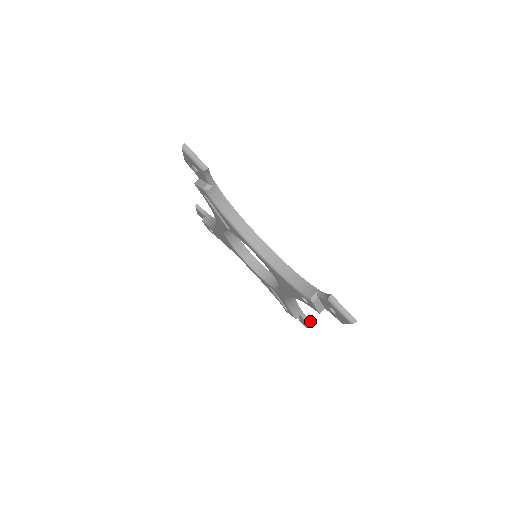
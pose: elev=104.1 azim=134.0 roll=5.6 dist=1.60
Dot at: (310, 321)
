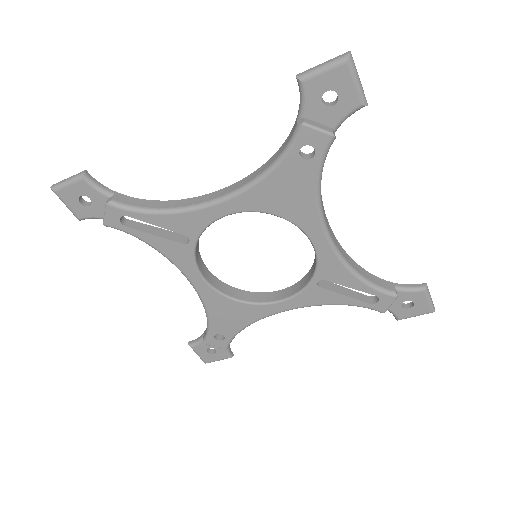
Dot at: (416, 285)
